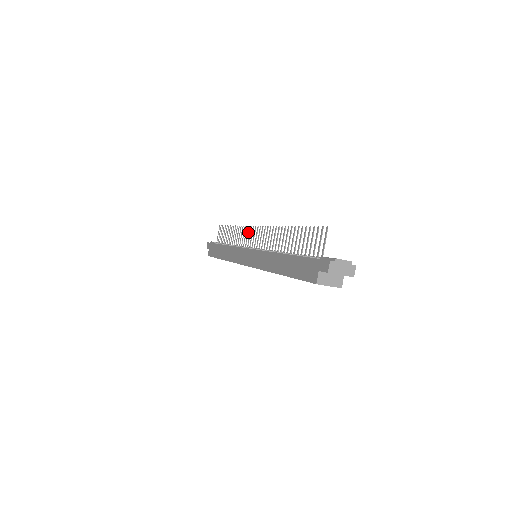
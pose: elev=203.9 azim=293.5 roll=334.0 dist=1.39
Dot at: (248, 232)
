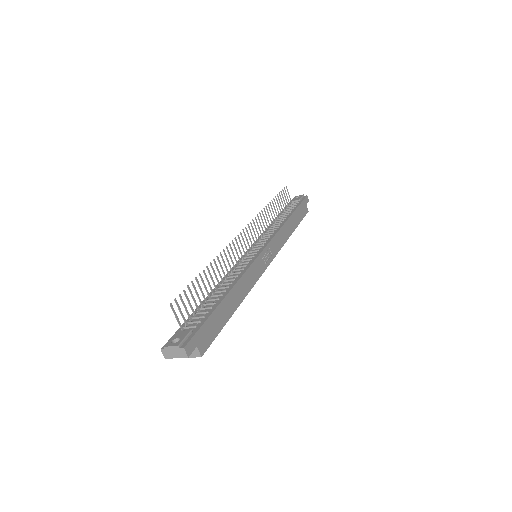
Dot at: occluded
